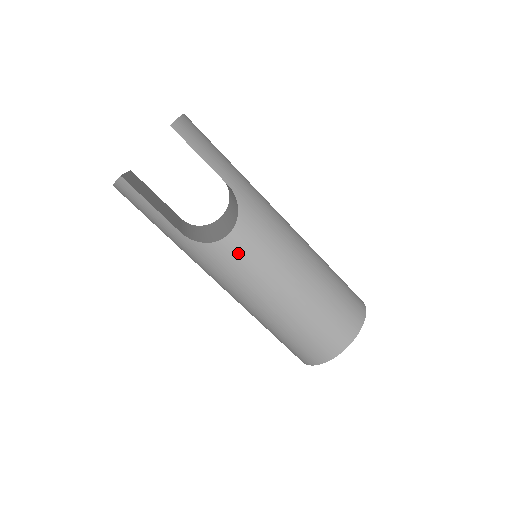
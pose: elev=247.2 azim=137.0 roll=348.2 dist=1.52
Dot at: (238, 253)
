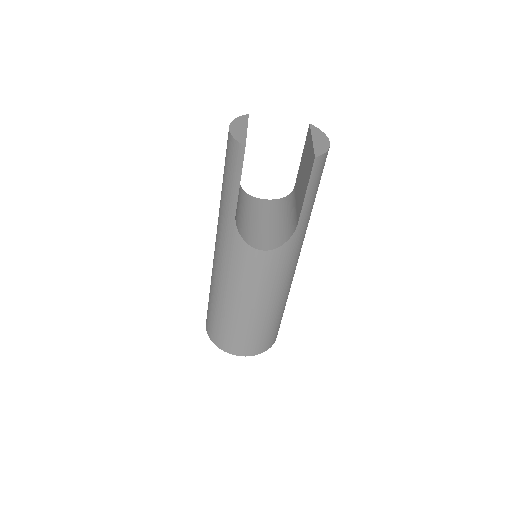
Dot at: (253, 264)
